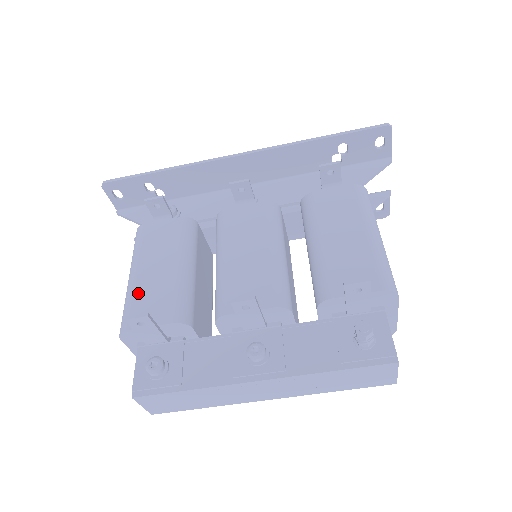
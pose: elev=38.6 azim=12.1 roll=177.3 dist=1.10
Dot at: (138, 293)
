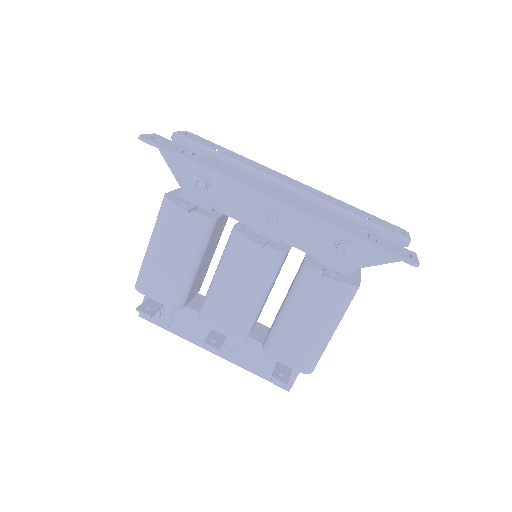
Dot at: (152, 269)
